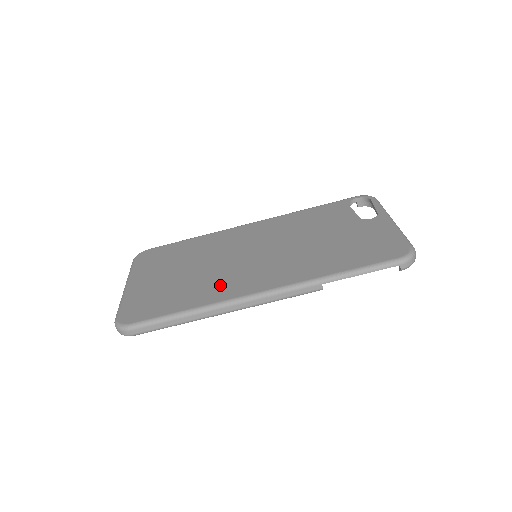
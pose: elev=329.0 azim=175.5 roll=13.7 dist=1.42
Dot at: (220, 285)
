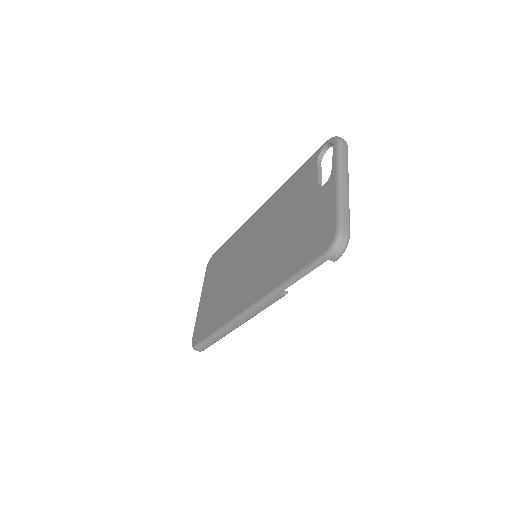
Dot at: (231, 301)
